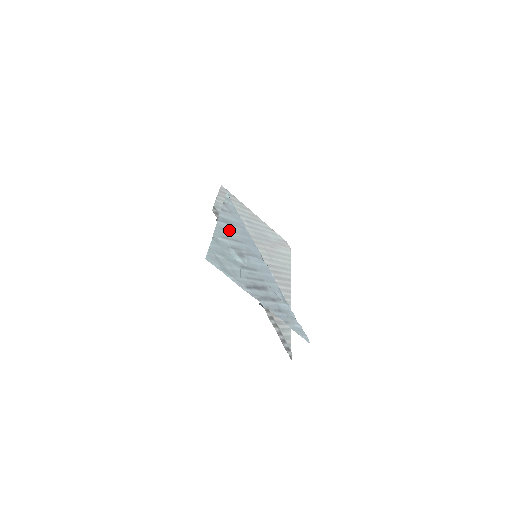
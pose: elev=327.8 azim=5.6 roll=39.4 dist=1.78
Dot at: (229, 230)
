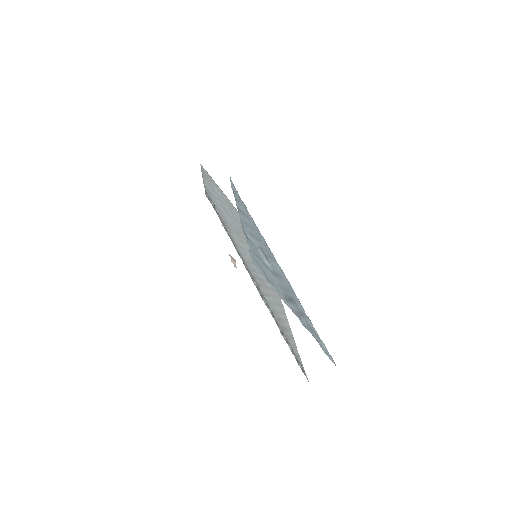
Dot at: (249, 225)
